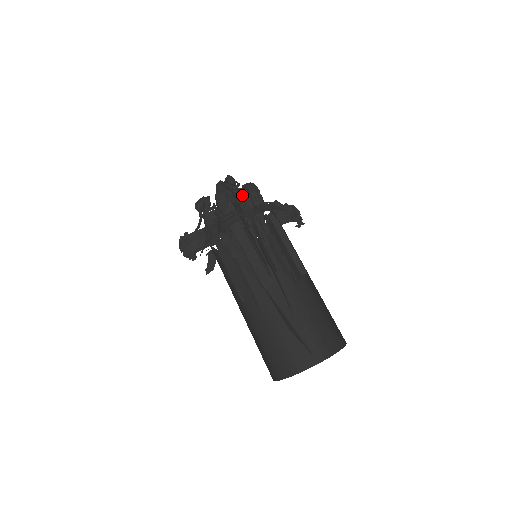
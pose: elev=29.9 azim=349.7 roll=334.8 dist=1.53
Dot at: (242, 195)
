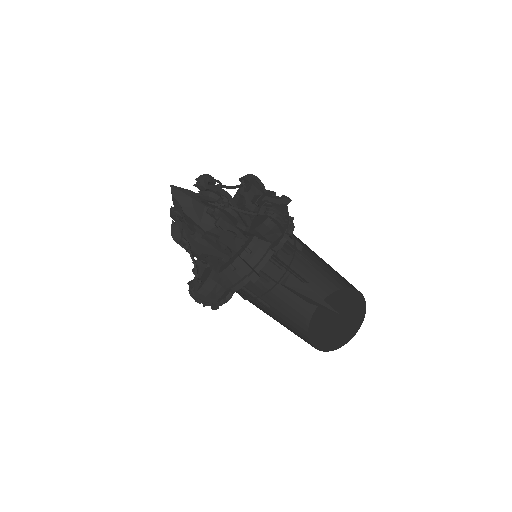
Dot at: (265, 226)
